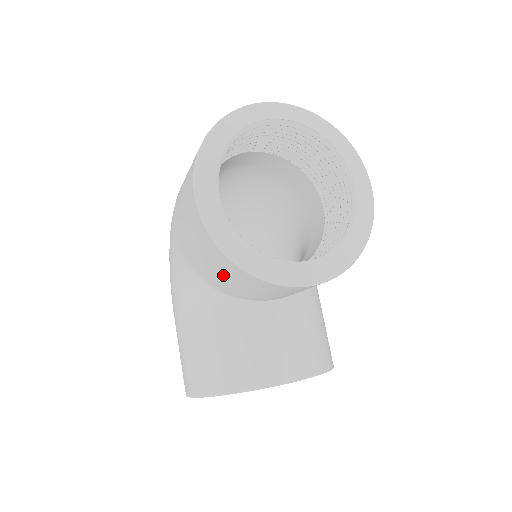
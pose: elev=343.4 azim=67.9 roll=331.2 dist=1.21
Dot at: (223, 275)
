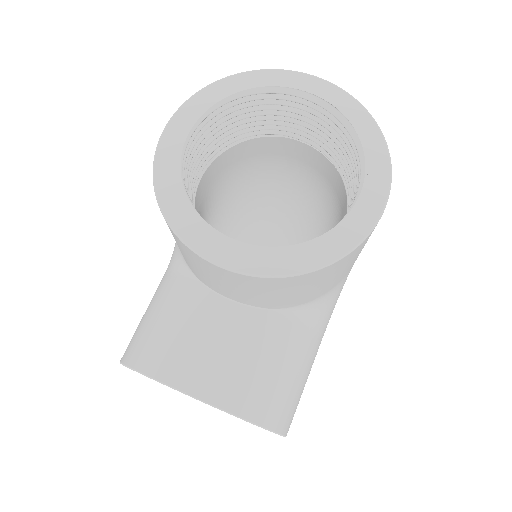
Dot at: occluded
